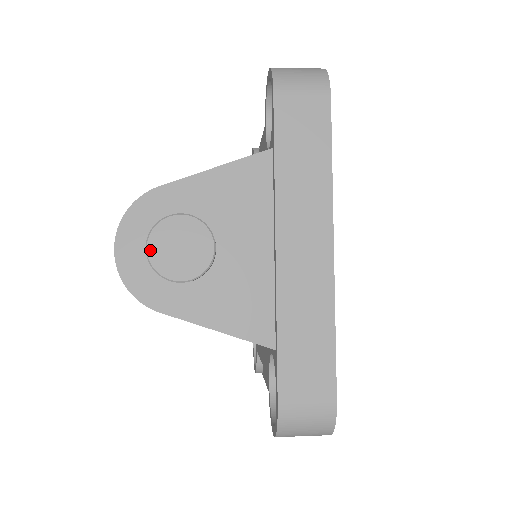
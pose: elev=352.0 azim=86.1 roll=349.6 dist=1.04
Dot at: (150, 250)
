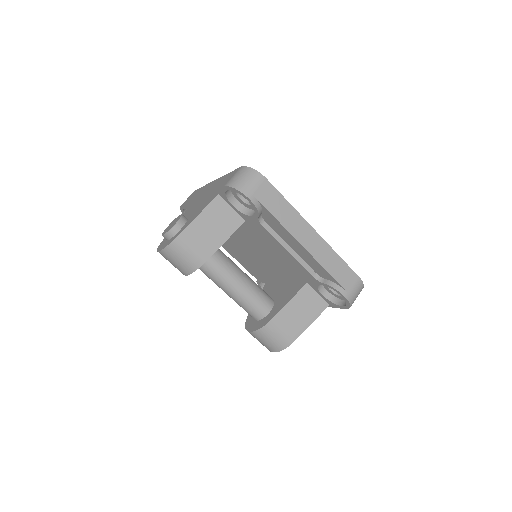
Dot at: occluded
